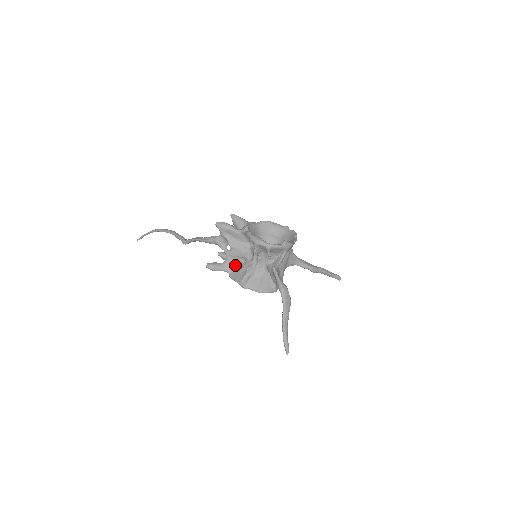
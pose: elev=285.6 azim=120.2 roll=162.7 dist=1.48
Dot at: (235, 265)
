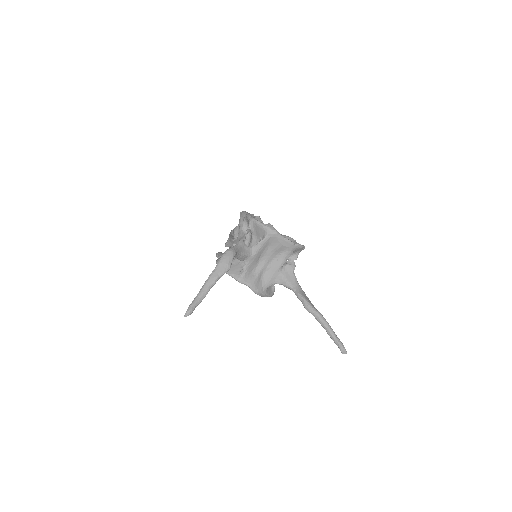
Dot at: occluded
